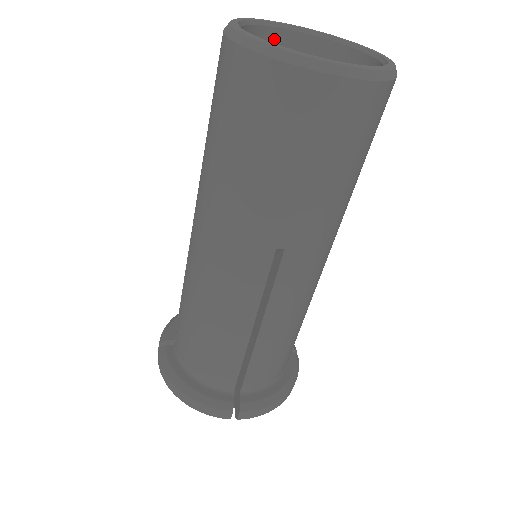
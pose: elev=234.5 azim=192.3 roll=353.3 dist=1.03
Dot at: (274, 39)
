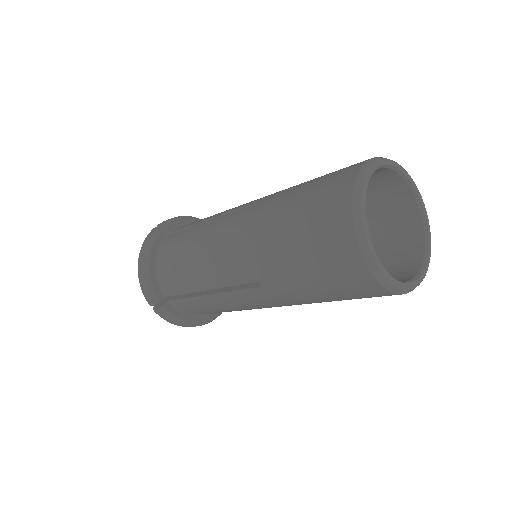
Dot at: (397, 183)
